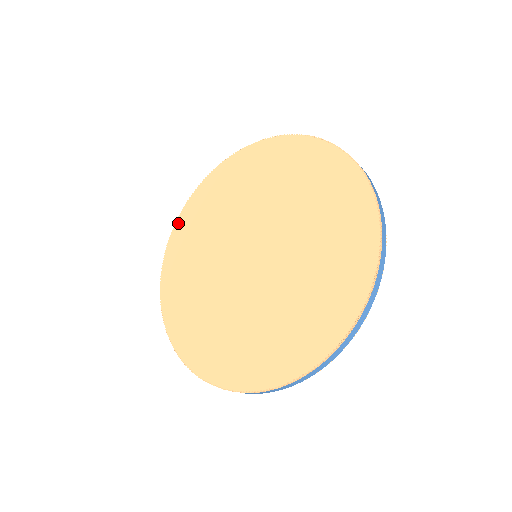
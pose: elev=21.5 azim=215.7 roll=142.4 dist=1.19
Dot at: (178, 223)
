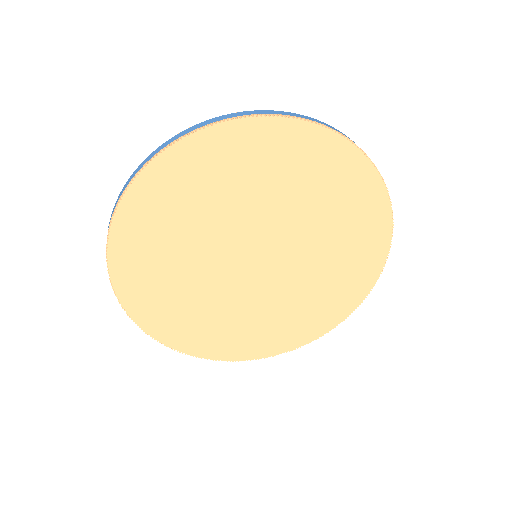
Dot at: (126, 303)
